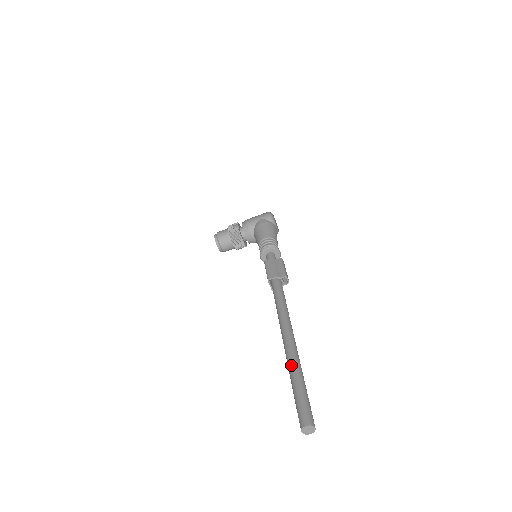
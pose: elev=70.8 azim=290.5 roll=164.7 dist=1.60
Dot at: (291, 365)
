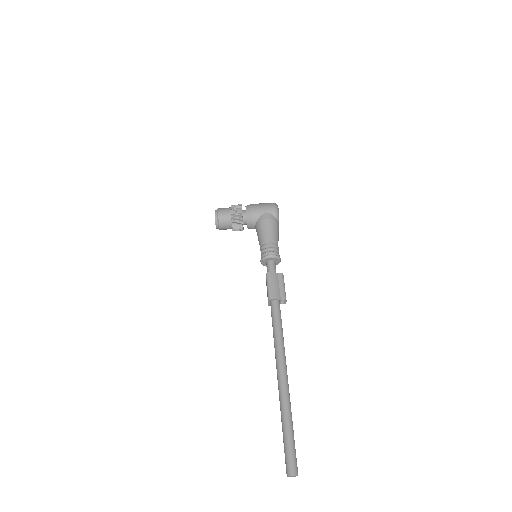
Dot at: (284, 410)
